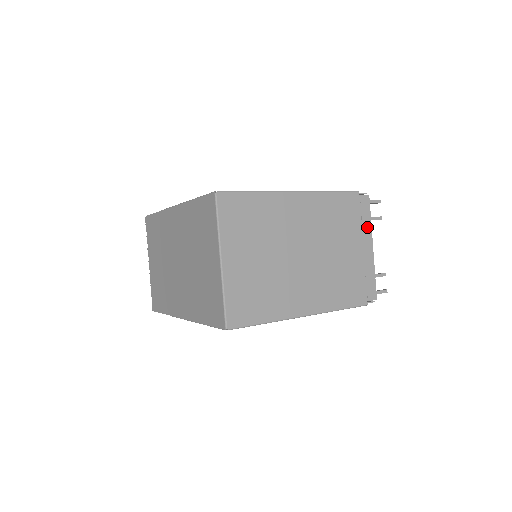
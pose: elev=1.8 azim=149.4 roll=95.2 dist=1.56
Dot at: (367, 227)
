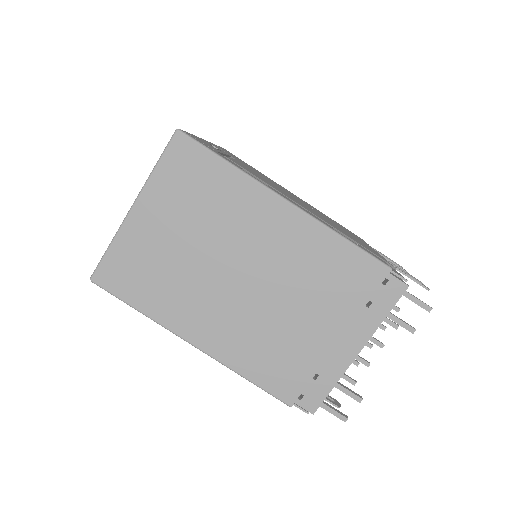
Dot at: (371, 322)
